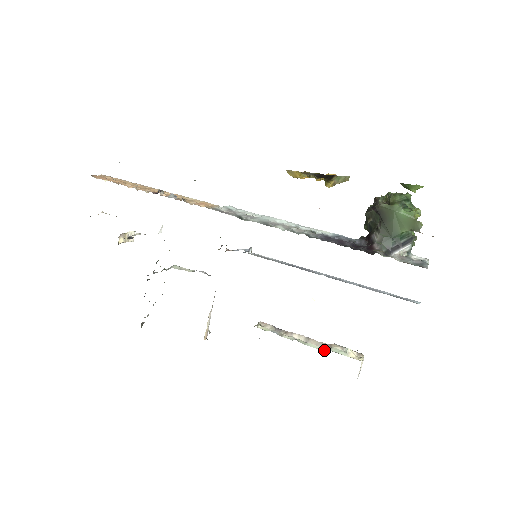
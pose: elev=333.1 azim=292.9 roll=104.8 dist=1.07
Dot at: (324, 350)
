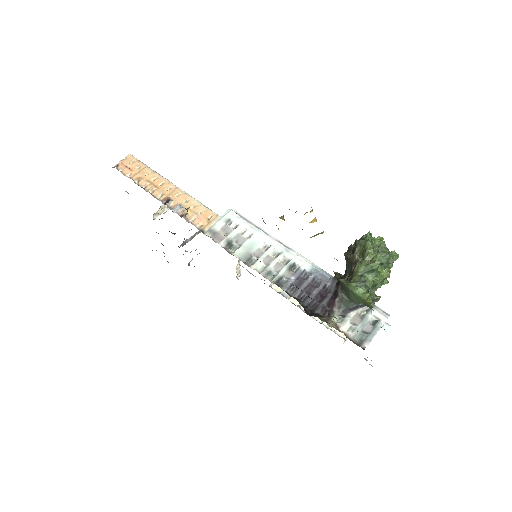
Dot at: (319, 320)
